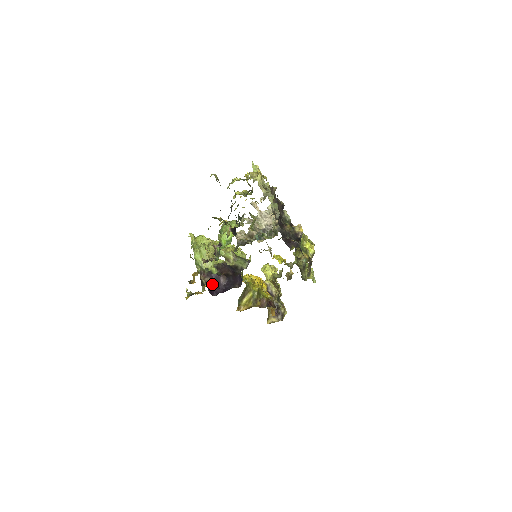
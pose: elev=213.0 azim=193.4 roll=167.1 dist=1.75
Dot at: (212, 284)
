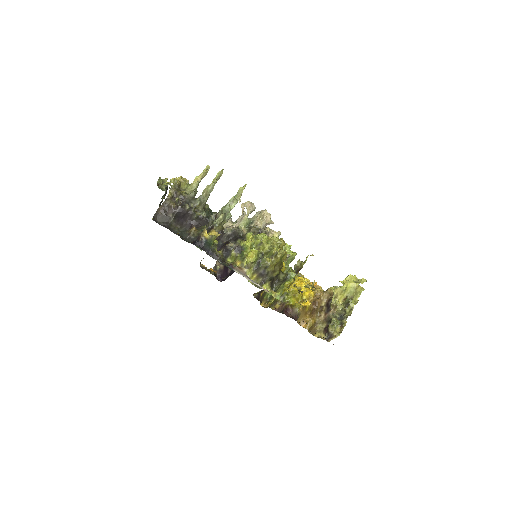
Dot at: (207, 269)
